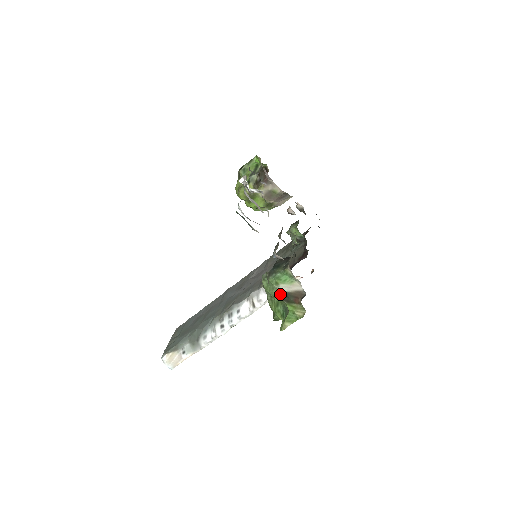
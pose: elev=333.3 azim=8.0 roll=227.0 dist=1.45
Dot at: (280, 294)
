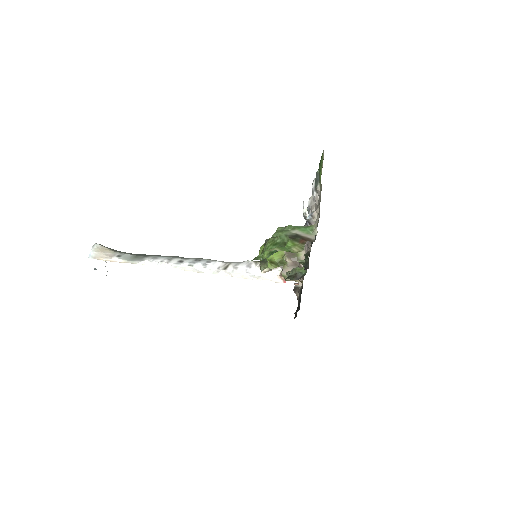
Dot at: (290, 234)
